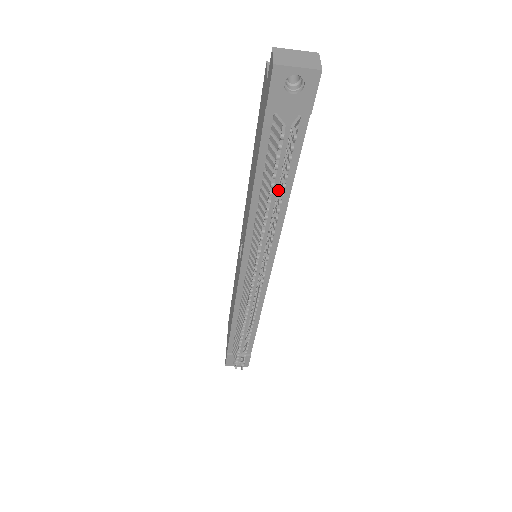
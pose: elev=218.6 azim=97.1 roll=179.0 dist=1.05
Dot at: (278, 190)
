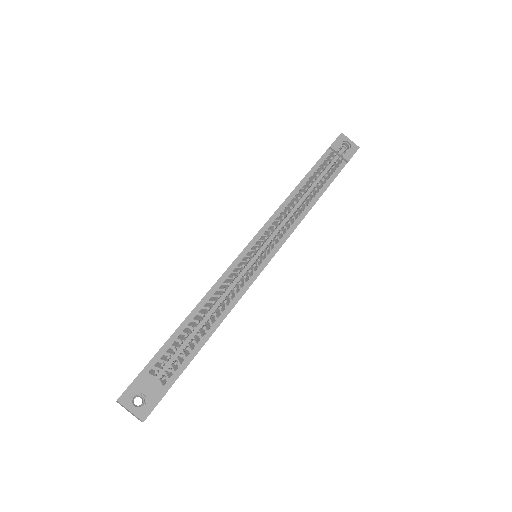
Dot at: occluded
